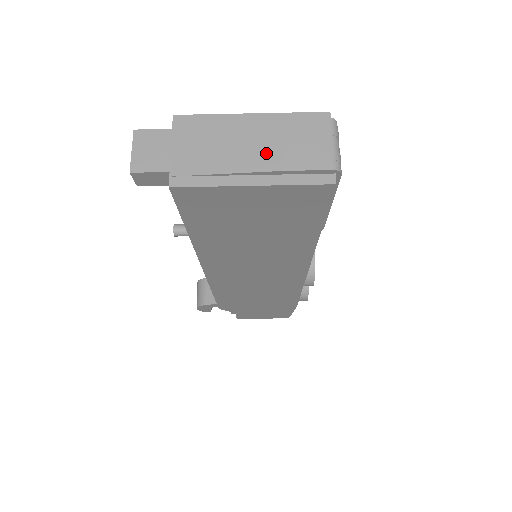
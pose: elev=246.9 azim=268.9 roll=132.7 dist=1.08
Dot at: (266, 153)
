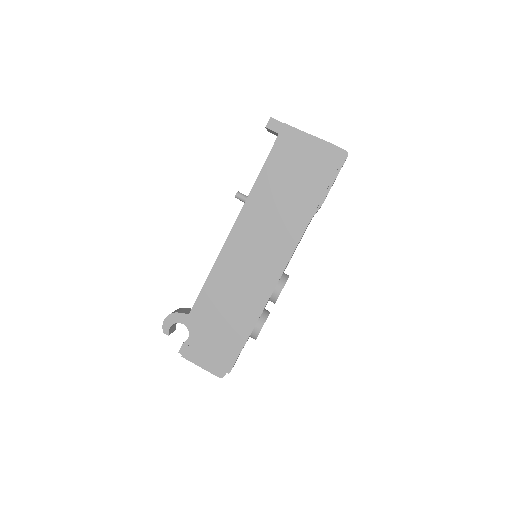
Dot at: occluded
